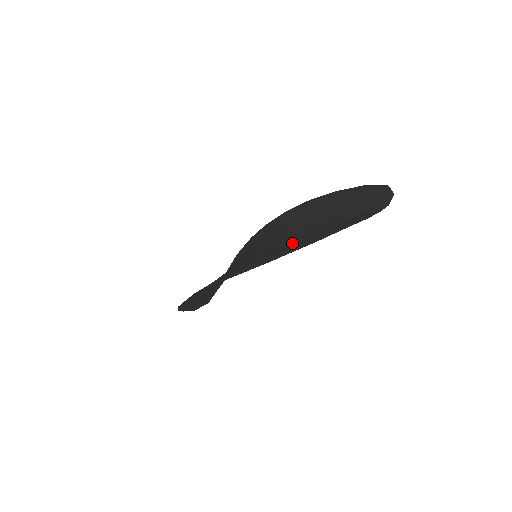
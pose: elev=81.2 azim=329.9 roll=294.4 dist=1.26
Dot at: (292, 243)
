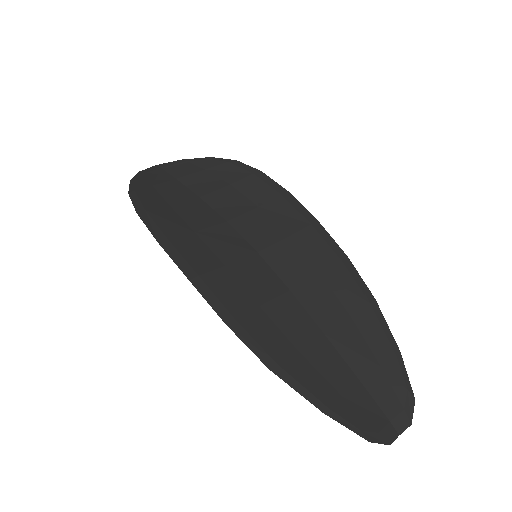
Dot at: (305, 354)
